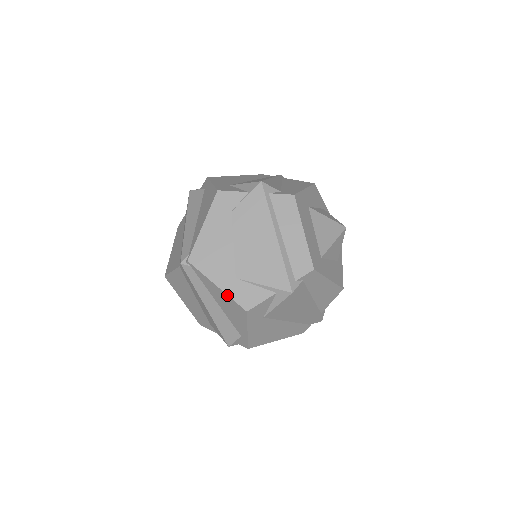
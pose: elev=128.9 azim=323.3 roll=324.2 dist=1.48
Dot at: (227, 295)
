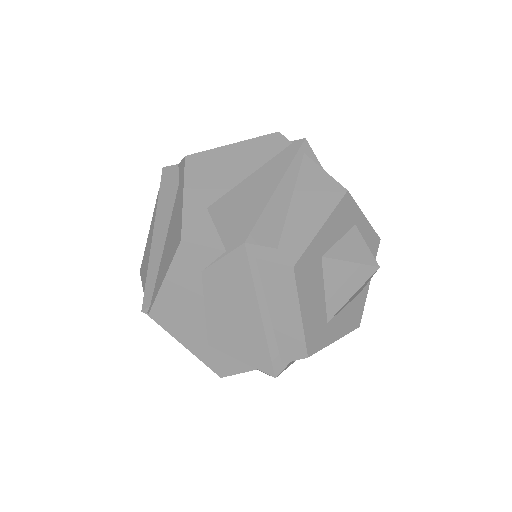
Dot at: (198, 358)
